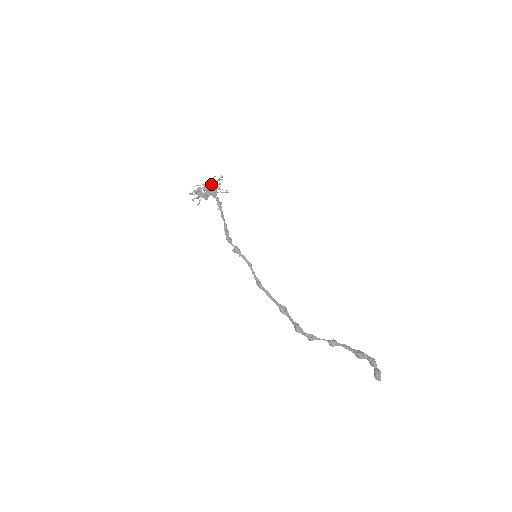
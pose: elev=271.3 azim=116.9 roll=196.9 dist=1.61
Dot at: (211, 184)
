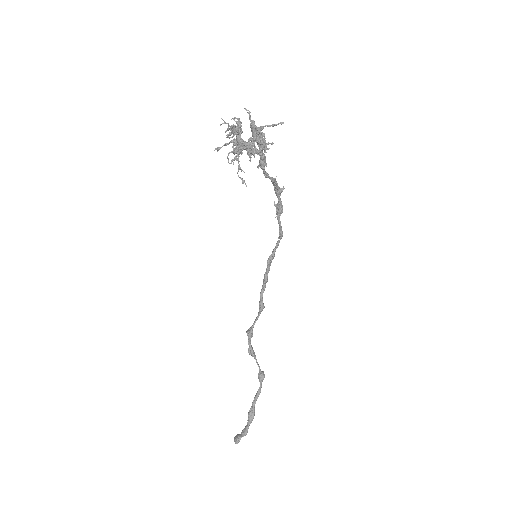
Dot at: (251, 140)
